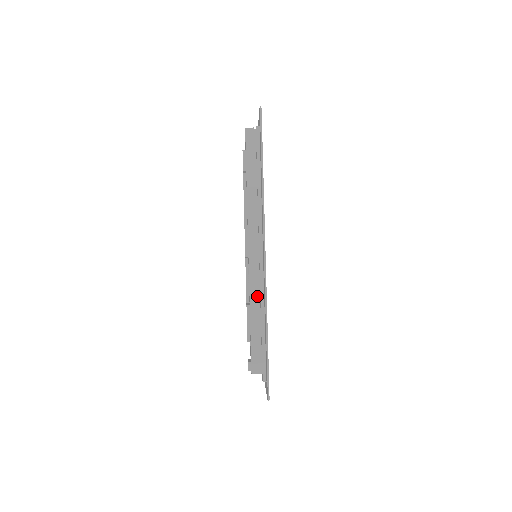
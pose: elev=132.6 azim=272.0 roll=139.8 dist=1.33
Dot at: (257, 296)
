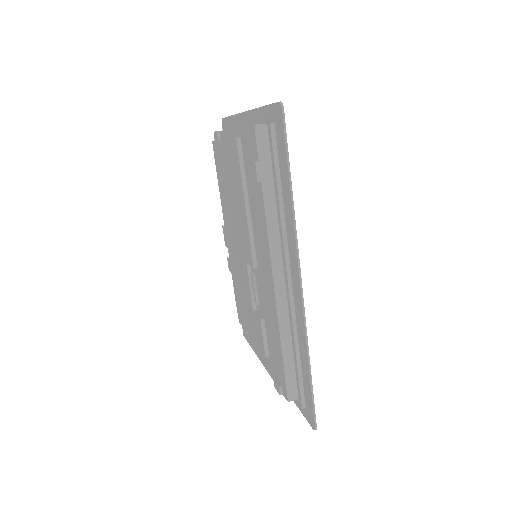
Dot at: (287, 324)
